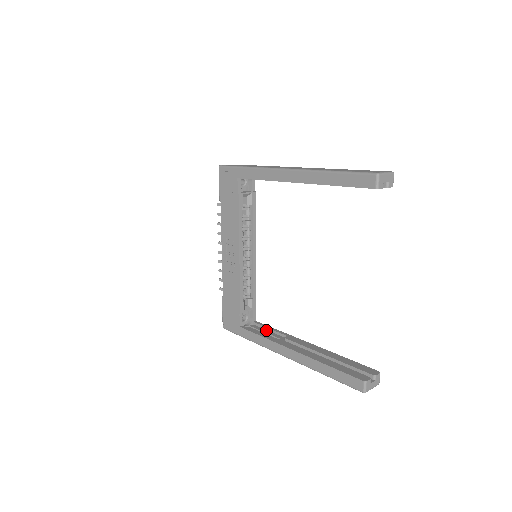
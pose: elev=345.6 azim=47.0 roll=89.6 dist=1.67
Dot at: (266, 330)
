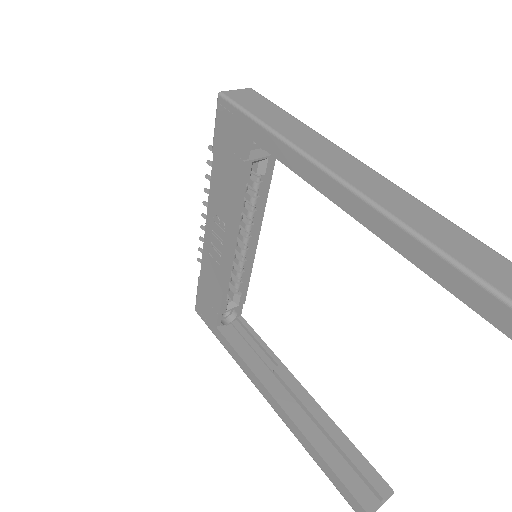
Dot at: (252, 339)
